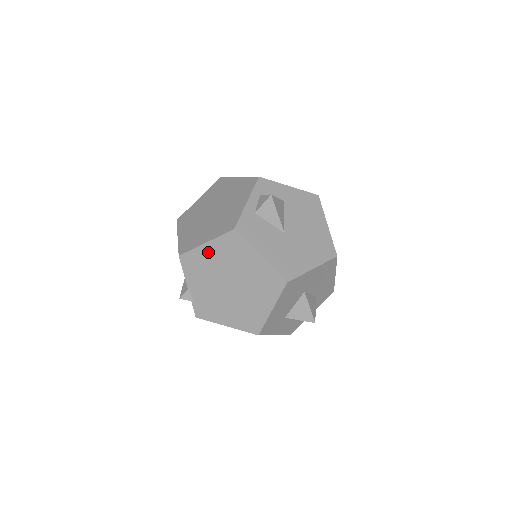
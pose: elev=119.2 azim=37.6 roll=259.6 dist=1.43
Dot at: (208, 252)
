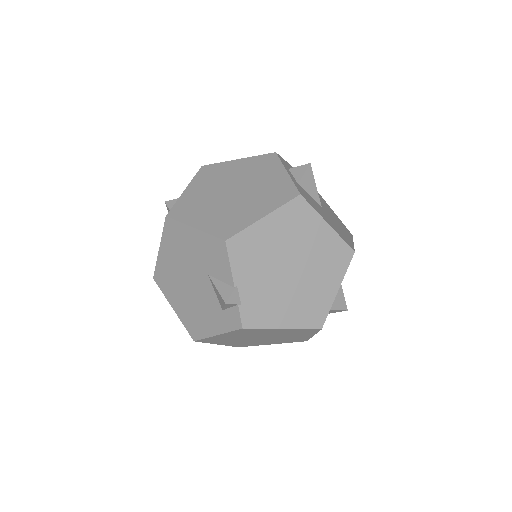
Dot at: (266, 229)
